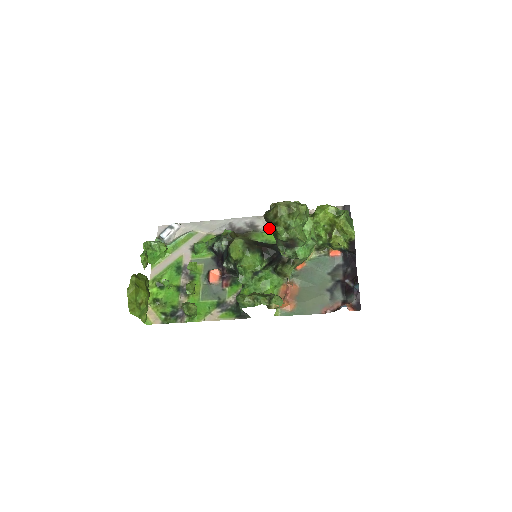
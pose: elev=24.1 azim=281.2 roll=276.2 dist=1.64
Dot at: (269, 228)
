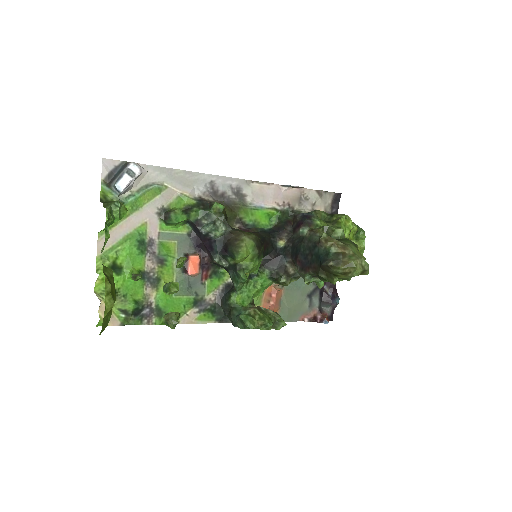
Dot at: (258, 202)
